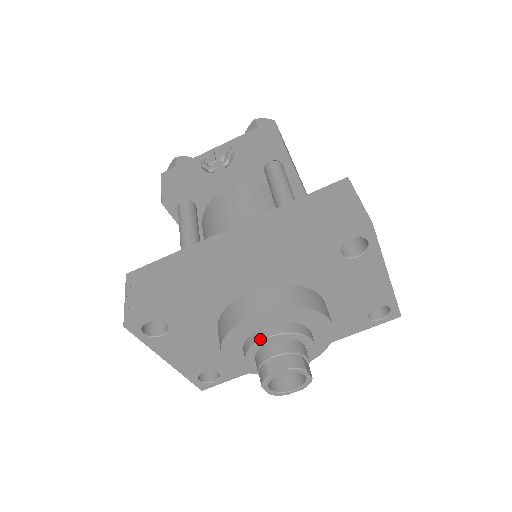
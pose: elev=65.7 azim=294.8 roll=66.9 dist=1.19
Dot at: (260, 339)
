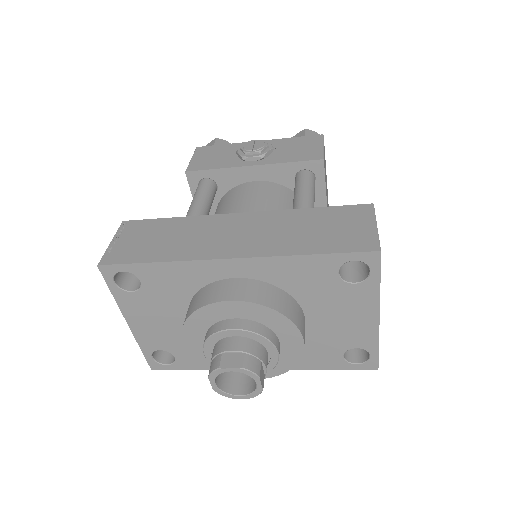
Dot at: (225, 328)
